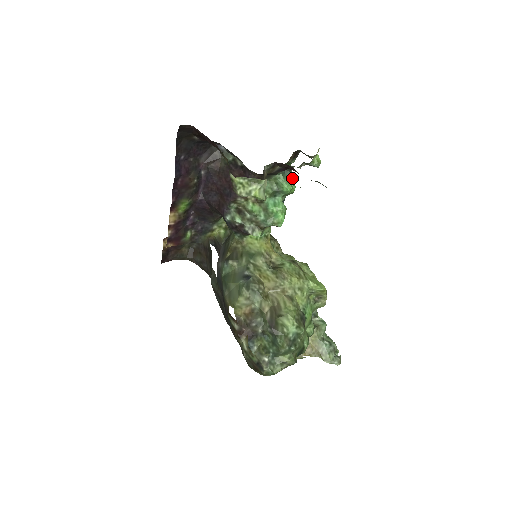
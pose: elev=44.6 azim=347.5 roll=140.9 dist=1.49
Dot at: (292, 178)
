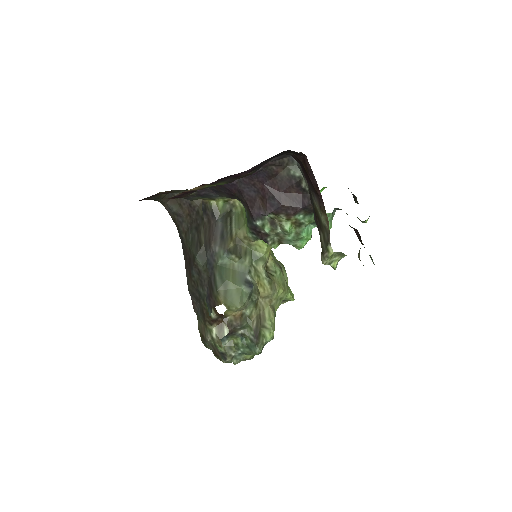
Dot at: occluded
